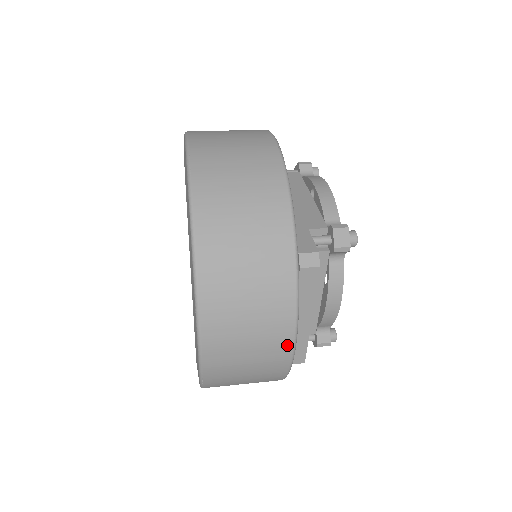
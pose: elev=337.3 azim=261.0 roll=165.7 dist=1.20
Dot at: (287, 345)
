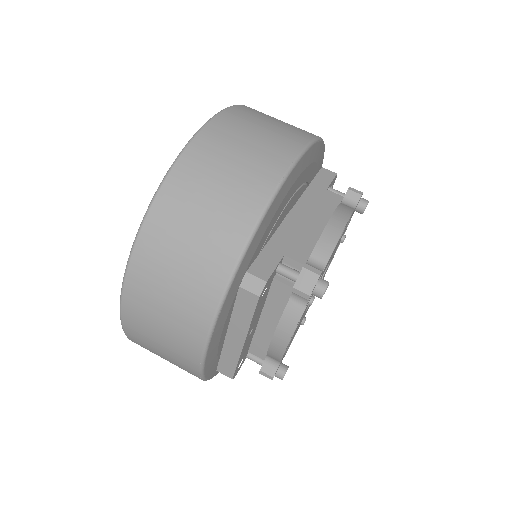
Dot at: (196, 350)
